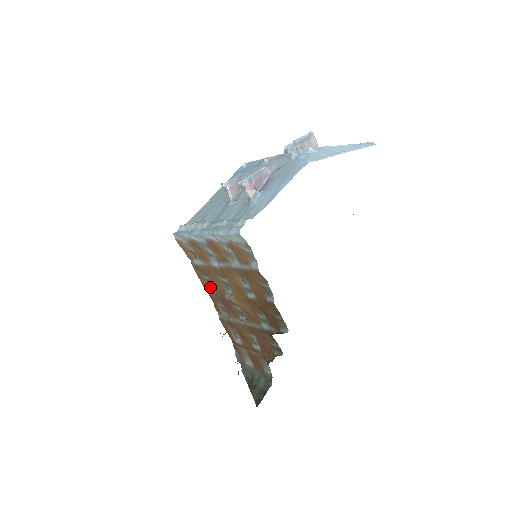
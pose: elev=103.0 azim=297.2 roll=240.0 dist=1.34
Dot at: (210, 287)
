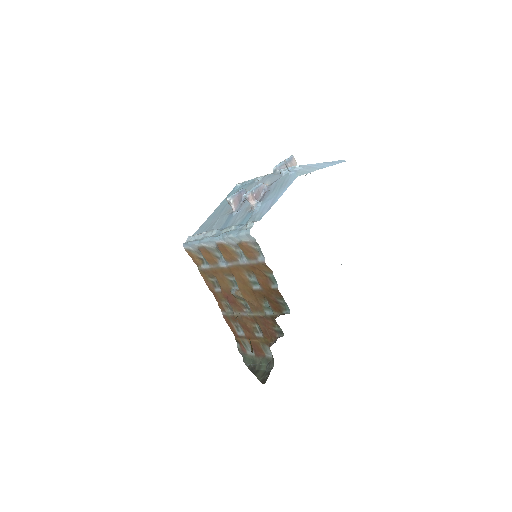
Dot at: (215, 288)
